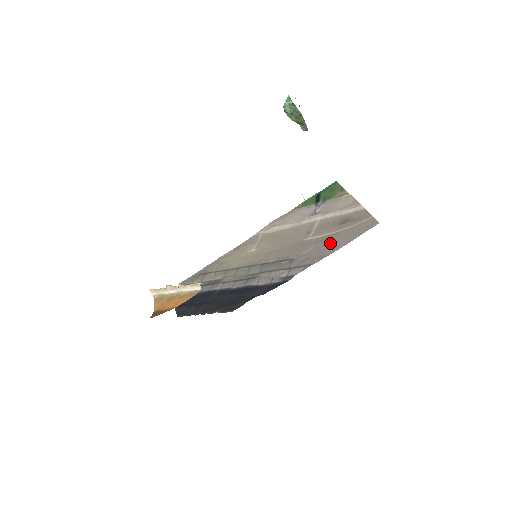
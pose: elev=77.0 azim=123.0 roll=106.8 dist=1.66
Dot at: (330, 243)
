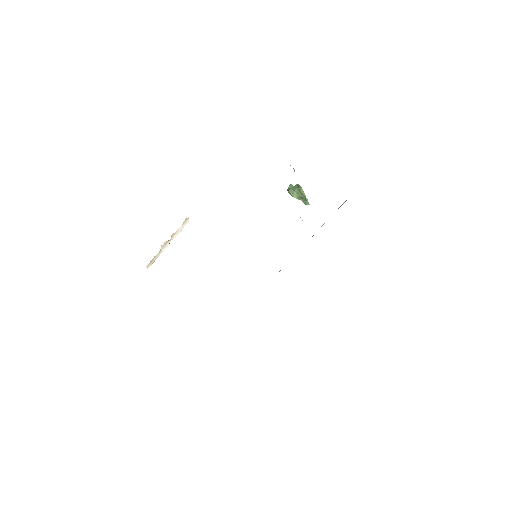
Dot at: occluded
